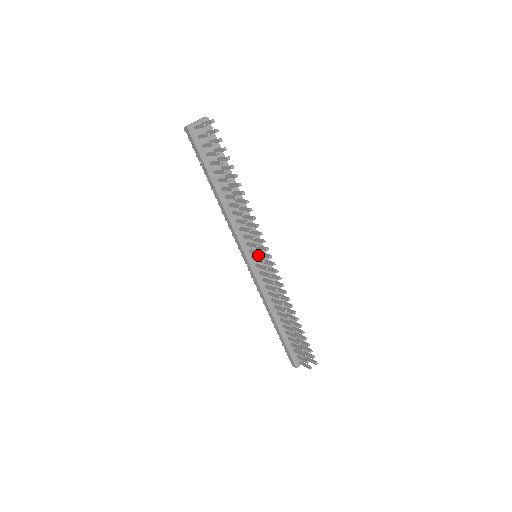
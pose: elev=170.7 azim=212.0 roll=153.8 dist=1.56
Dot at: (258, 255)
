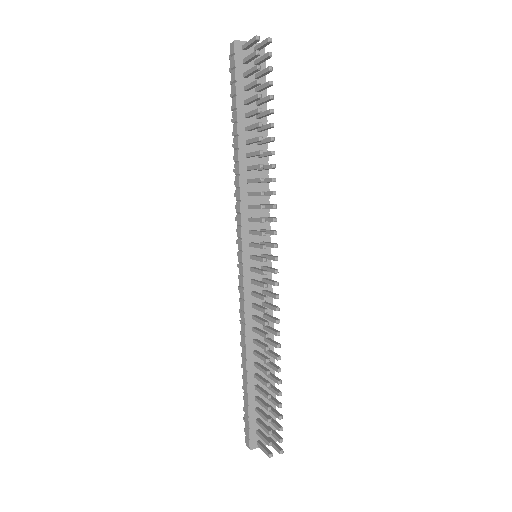
Dot at: occluded
